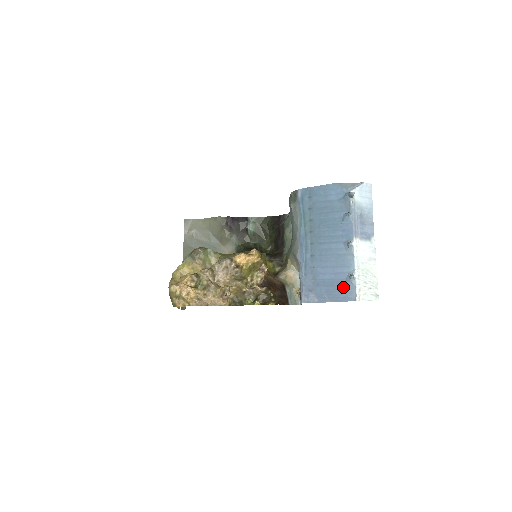
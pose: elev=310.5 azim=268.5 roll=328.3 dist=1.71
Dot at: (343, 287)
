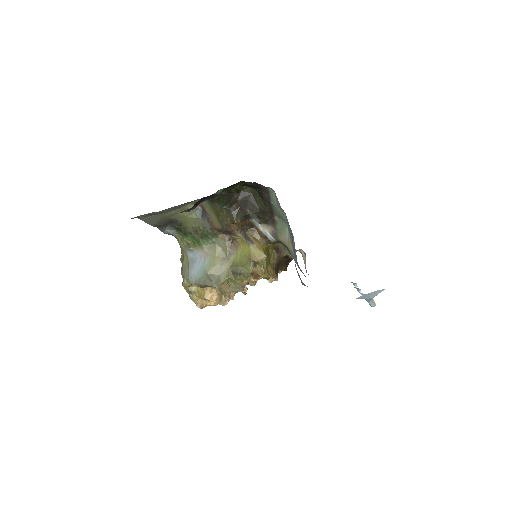
Dot at: occluded
